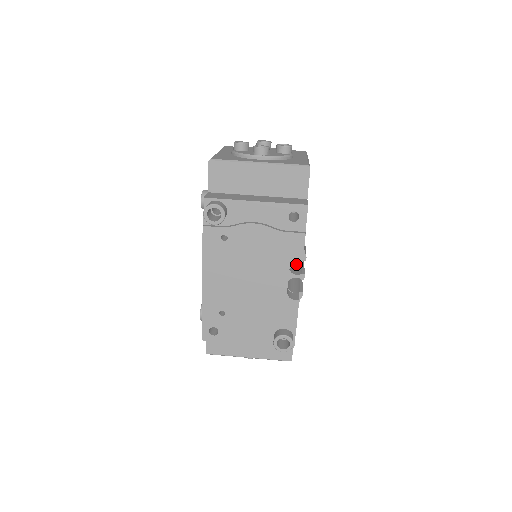
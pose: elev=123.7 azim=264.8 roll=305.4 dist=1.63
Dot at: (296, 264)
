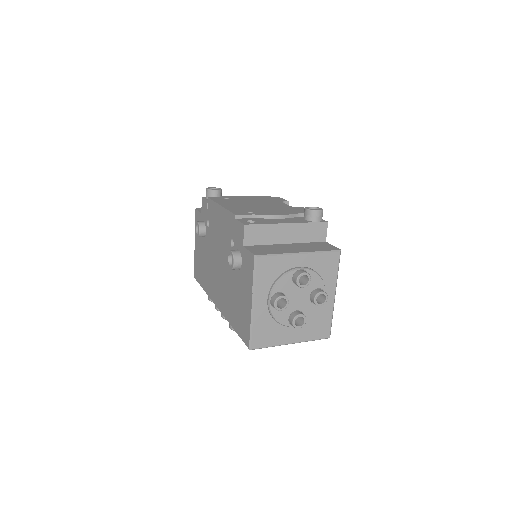
Dot at: (284, 201)
